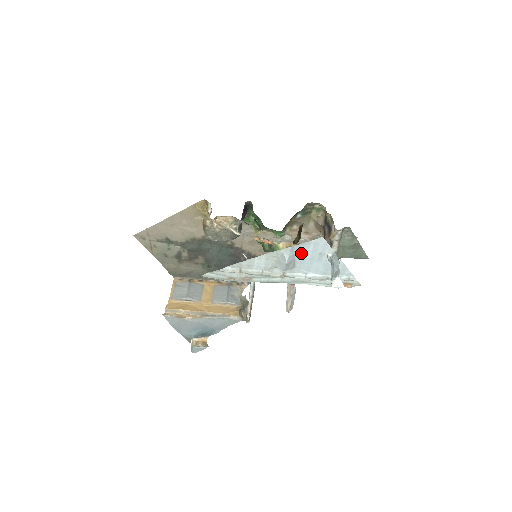
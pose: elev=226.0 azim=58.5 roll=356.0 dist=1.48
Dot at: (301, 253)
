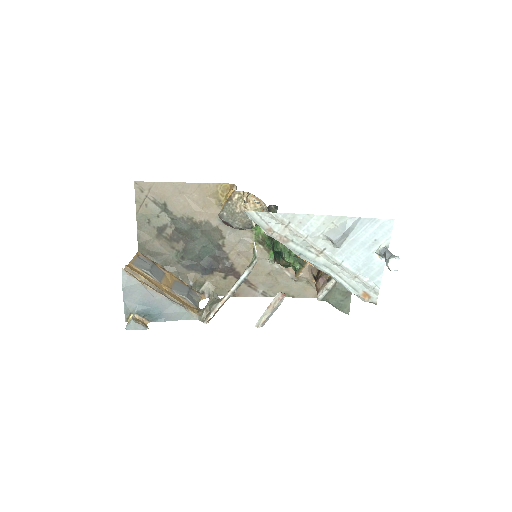
Dot at: (360, 231)
